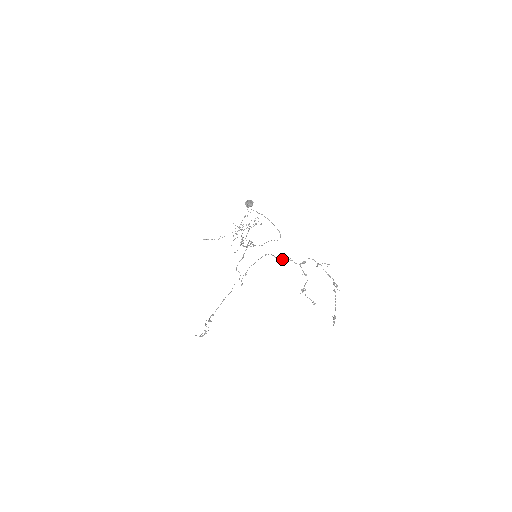
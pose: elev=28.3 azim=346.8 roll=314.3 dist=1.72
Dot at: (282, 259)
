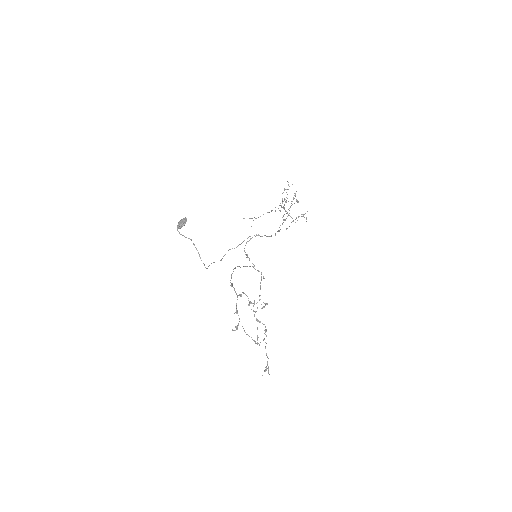
Dot at: occluded
